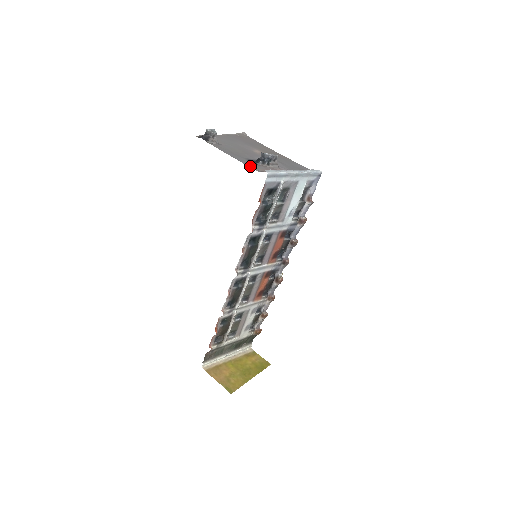
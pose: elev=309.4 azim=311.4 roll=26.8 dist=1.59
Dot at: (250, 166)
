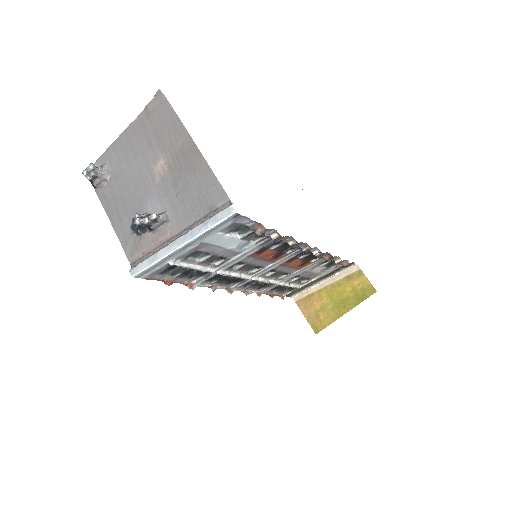
Dot at: (125, 249)
